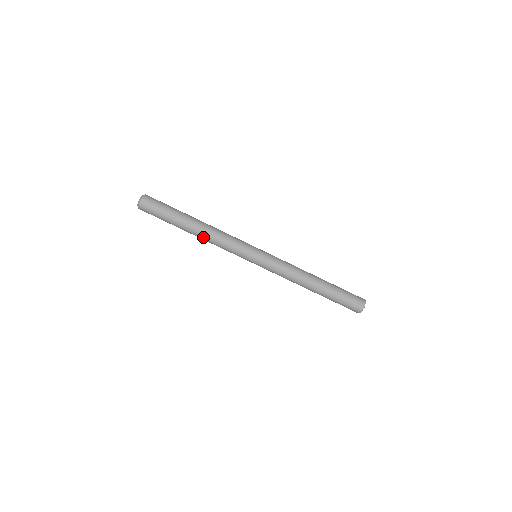
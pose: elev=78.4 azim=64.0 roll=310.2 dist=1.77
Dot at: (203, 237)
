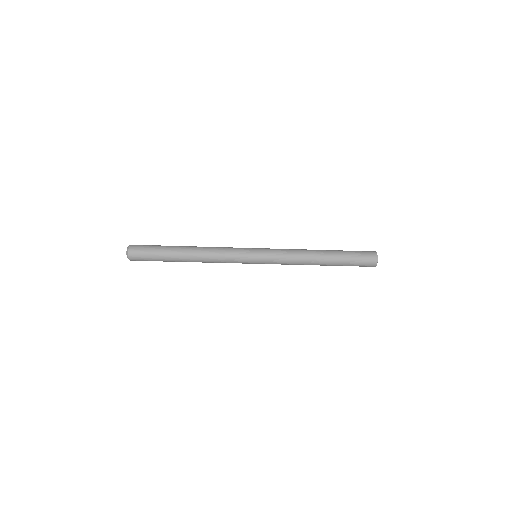
Dot at: occluded
